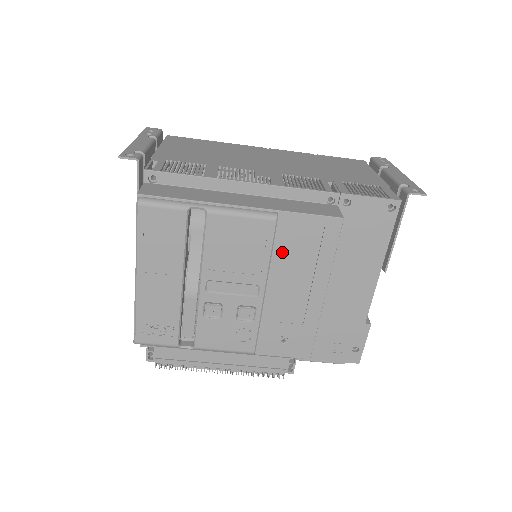
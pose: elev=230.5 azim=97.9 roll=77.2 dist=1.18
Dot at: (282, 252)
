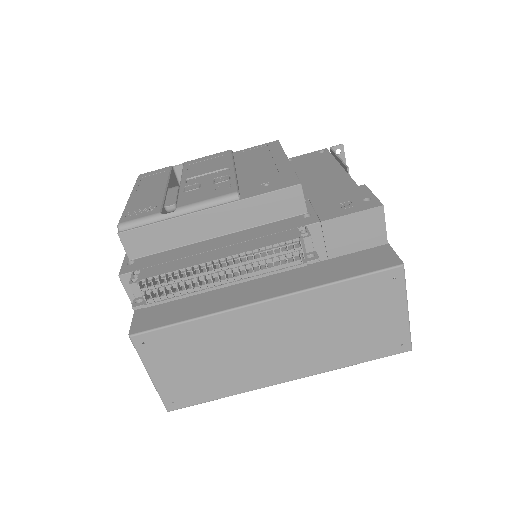
Dot at: (242, 160)
